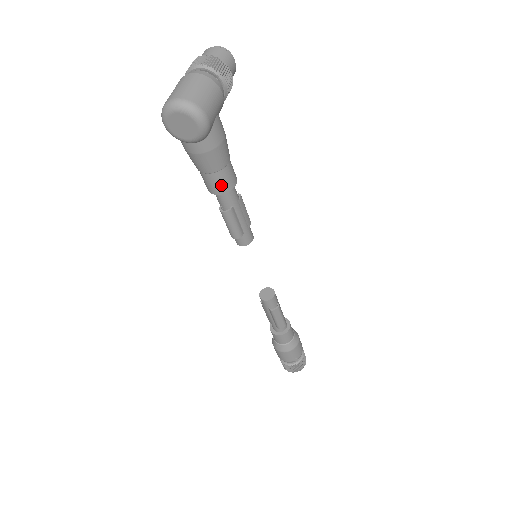
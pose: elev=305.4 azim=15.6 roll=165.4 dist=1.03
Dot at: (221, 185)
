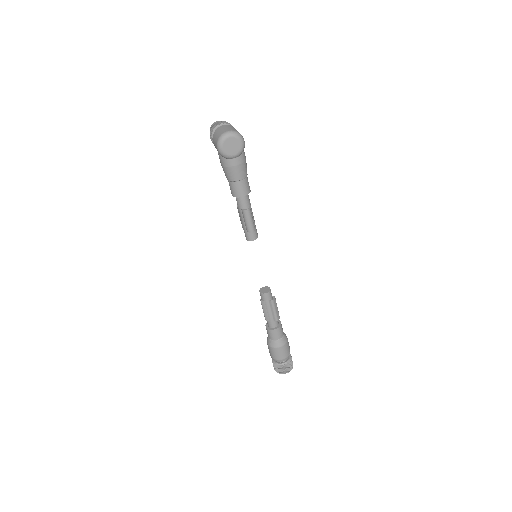
Dot at: (246, 188)
